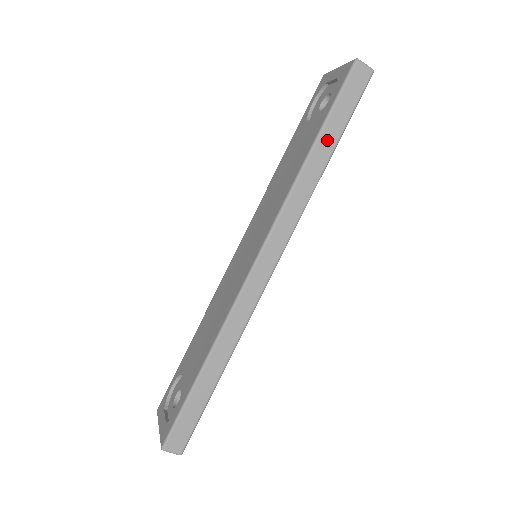
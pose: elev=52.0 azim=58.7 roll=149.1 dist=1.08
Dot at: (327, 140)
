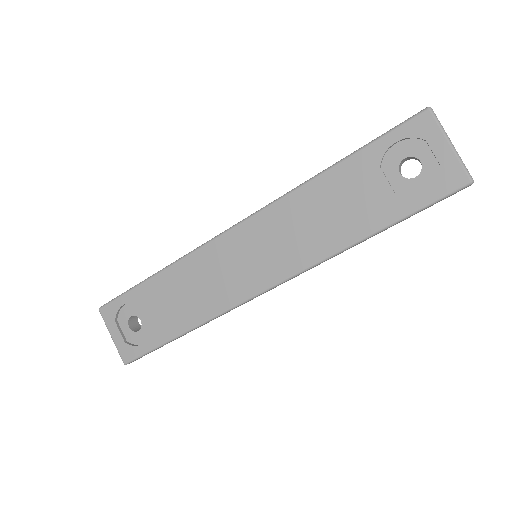
Dot at: occluded
